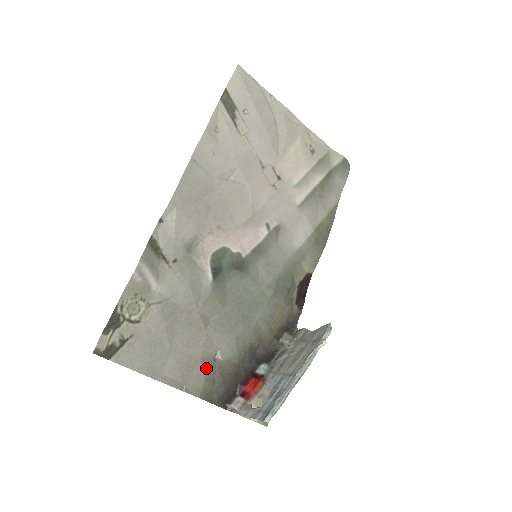
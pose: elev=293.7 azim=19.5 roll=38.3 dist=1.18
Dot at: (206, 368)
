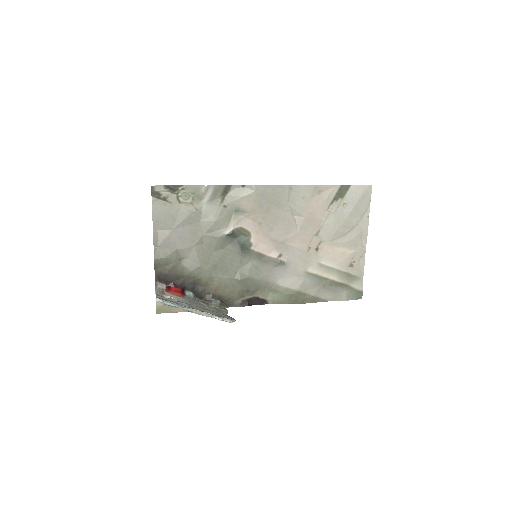
Dot at: (173, 255)
